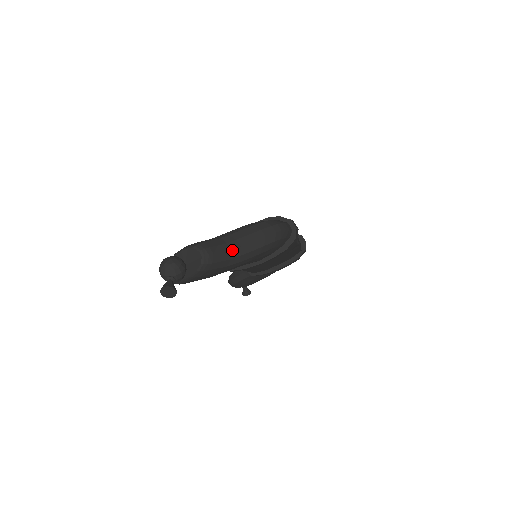
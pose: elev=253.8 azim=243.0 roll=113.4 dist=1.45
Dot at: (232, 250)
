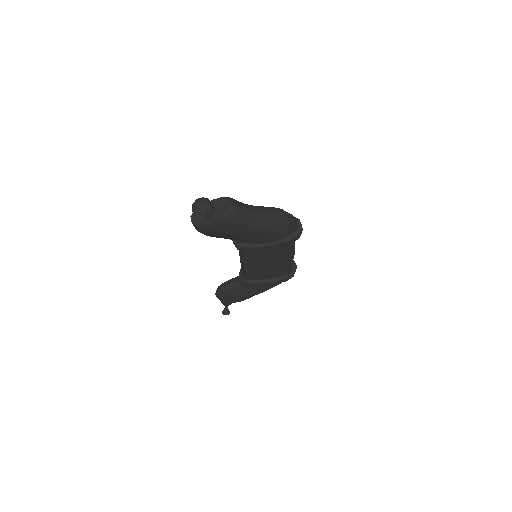
Dot at: (252, 214)
